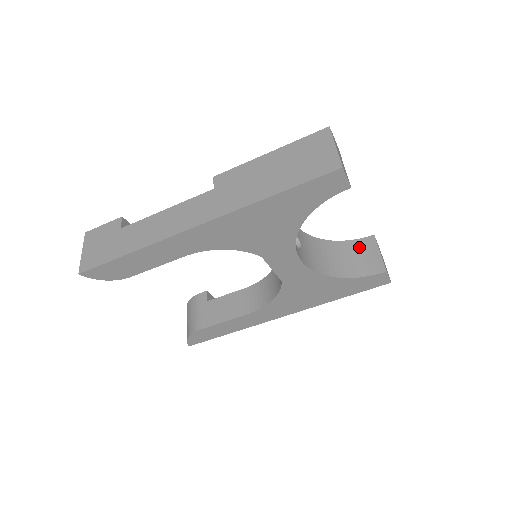
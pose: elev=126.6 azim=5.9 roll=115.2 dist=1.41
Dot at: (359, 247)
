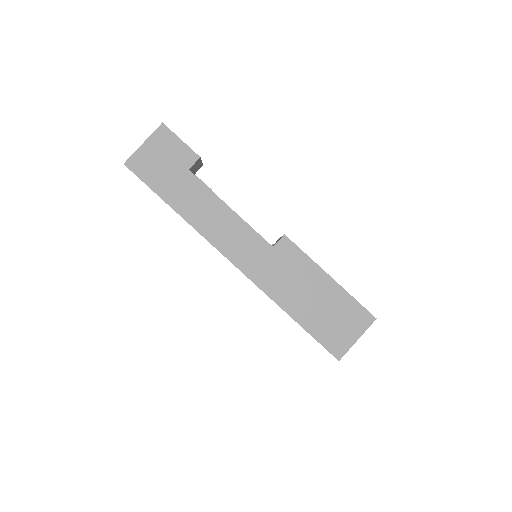
Dot at: occluded
